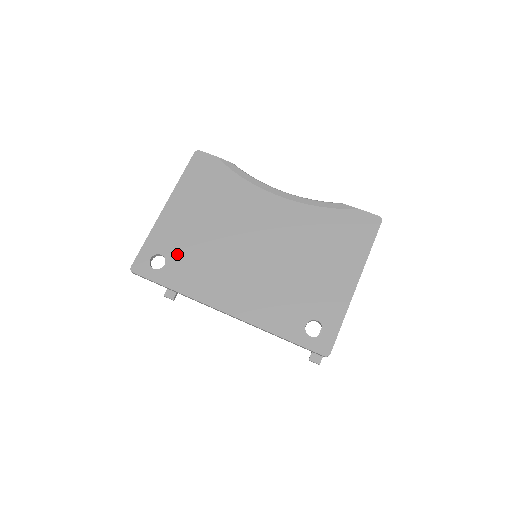
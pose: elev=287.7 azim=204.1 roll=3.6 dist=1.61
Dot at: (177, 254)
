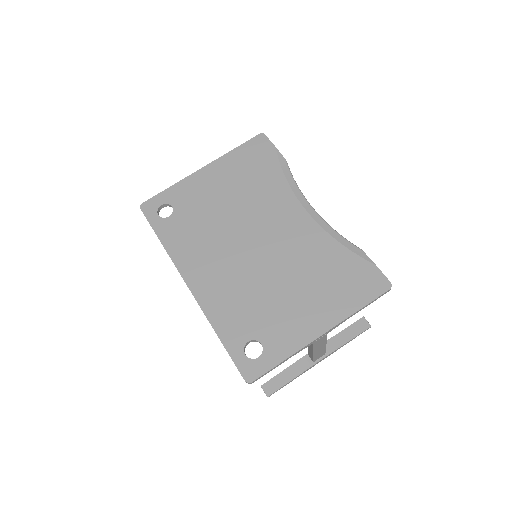
Dot at: (185, 213)
